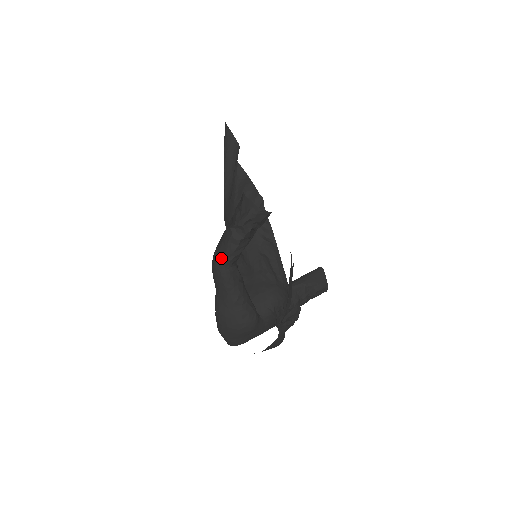
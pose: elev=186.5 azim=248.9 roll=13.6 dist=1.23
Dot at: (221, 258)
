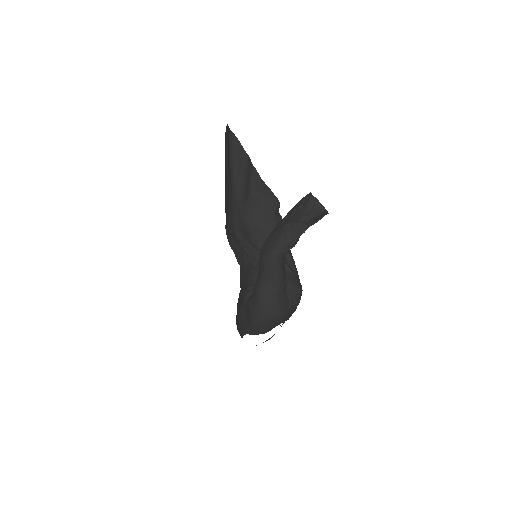
Dot at: (279, 249)
